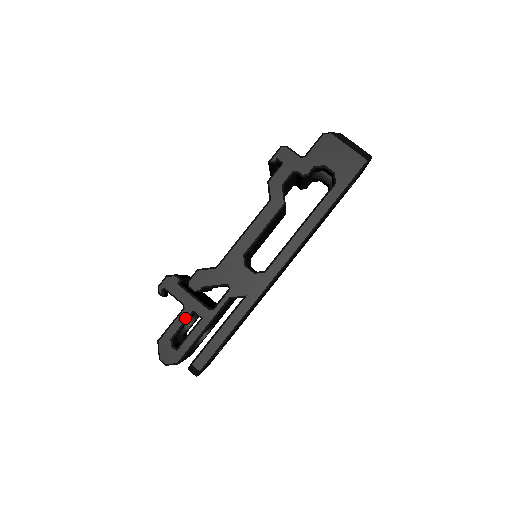
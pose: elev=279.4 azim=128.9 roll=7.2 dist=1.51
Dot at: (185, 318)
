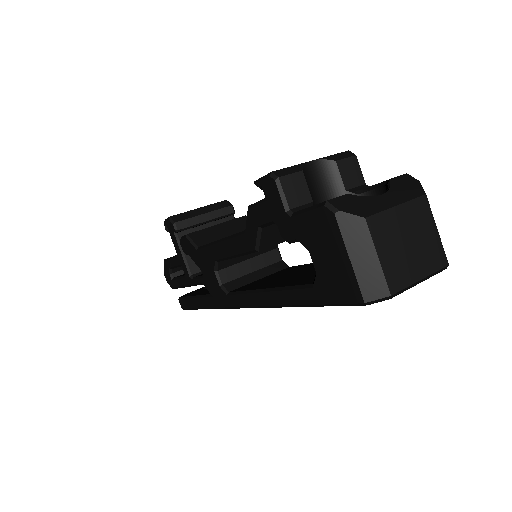
Dot at: (177, 264)
